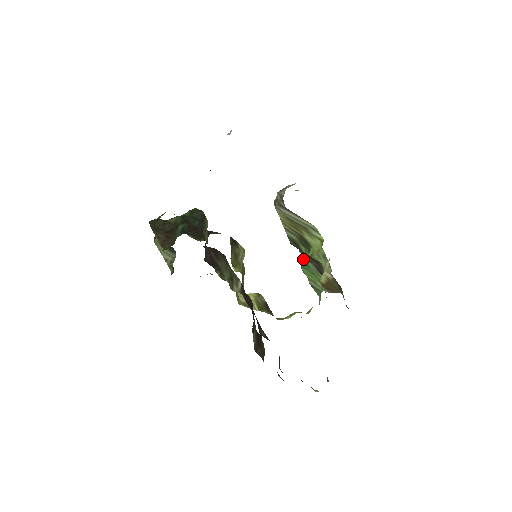
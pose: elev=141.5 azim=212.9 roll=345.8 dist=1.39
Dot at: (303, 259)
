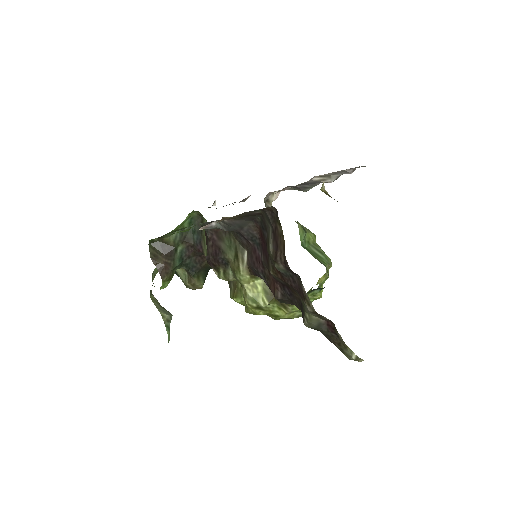
Dot at: (301, 234)
